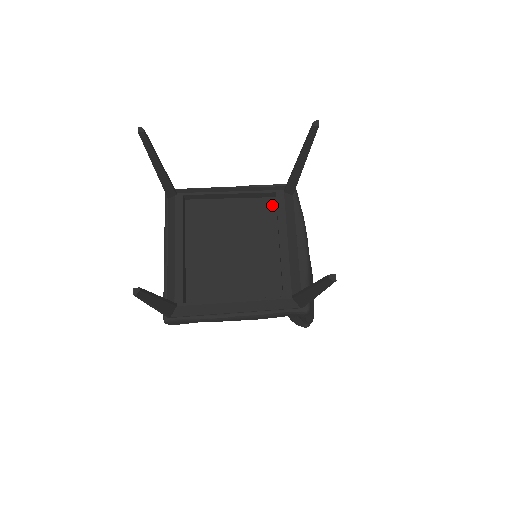
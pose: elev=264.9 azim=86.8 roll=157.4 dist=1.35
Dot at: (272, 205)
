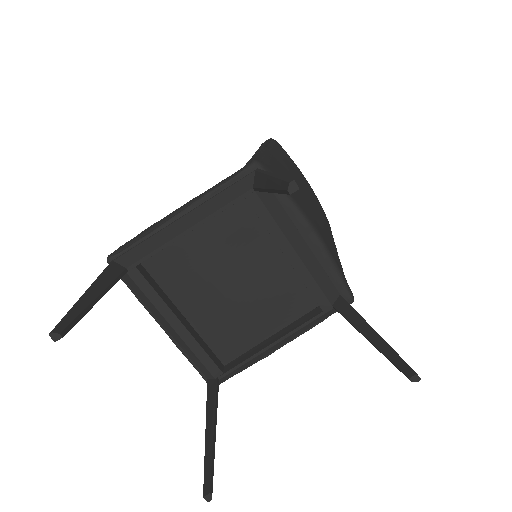
Dot at: (246, 207)
